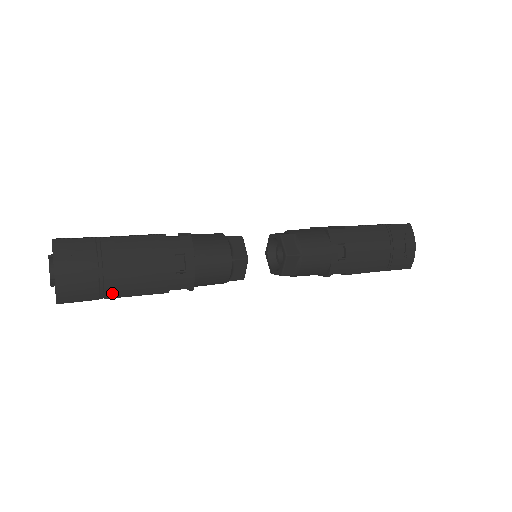
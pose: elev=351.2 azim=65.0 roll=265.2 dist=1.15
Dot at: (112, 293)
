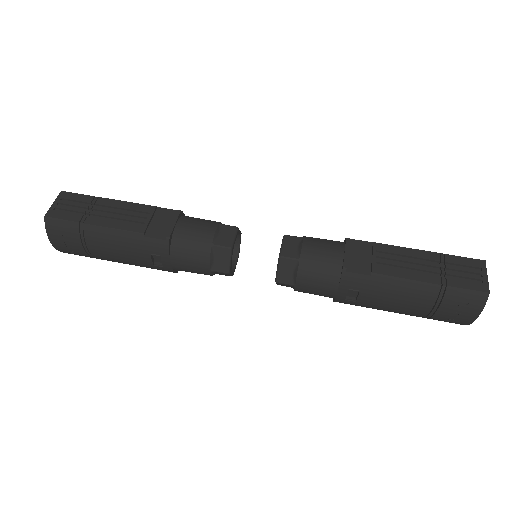
Dot at: (103, 259)
